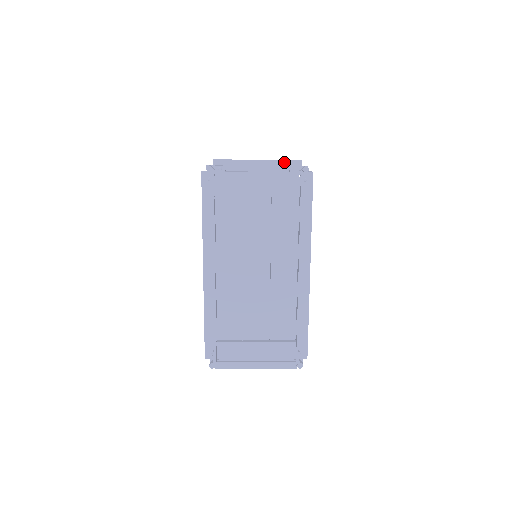
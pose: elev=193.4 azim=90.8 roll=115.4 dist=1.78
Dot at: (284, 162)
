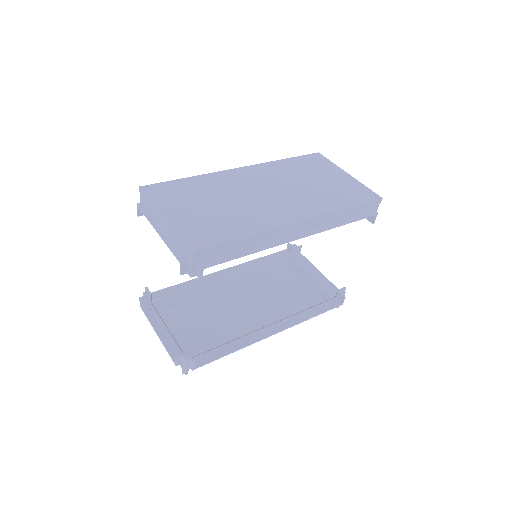
Dot at: (170, 352)
